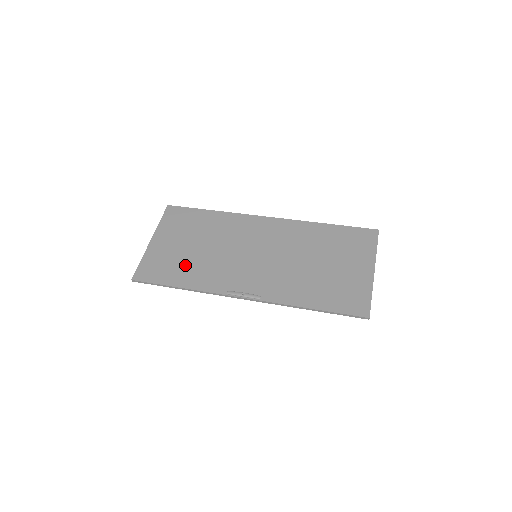
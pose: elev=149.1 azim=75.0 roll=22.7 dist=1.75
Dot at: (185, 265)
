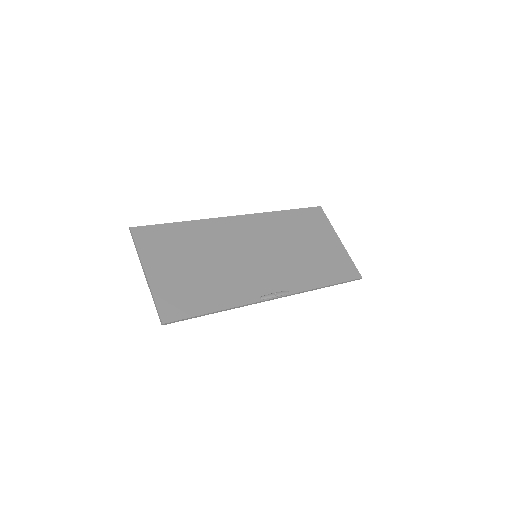
Dot at: (204, 287)
